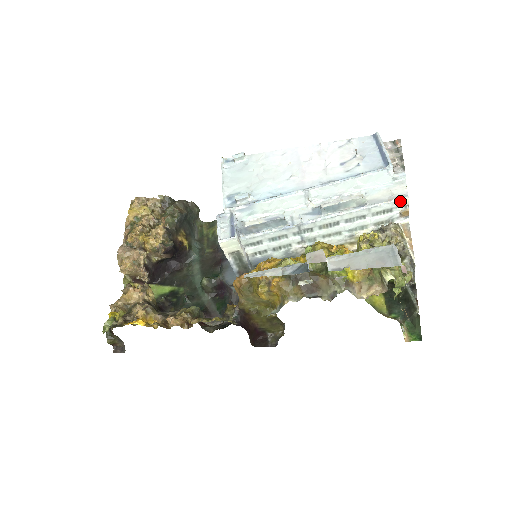
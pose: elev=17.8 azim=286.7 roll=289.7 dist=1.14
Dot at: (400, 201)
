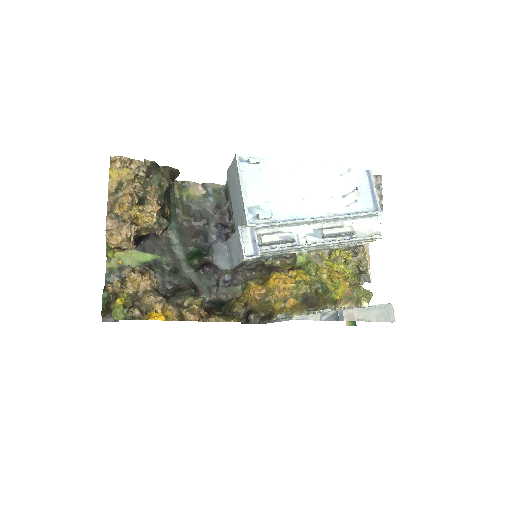
Dot at: (376, 238)
